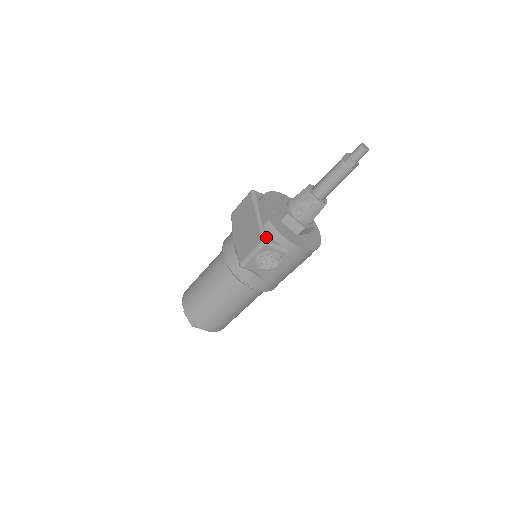
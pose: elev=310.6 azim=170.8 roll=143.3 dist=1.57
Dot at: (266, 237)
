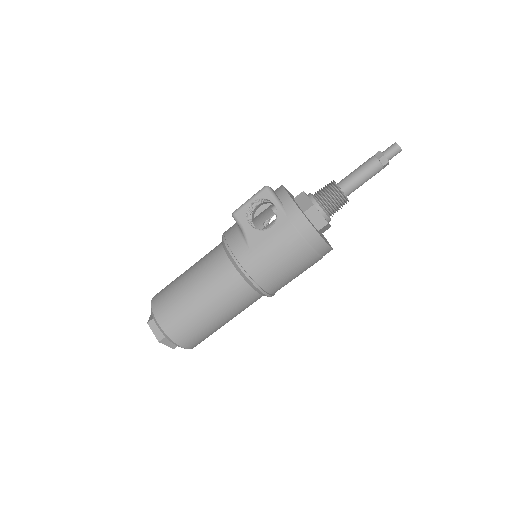
Dot at: (271, 188)
